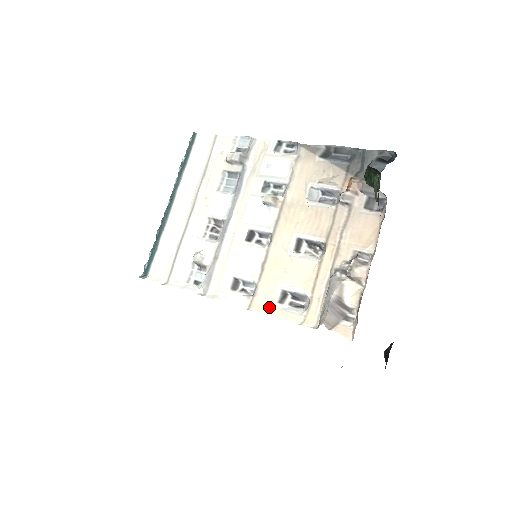
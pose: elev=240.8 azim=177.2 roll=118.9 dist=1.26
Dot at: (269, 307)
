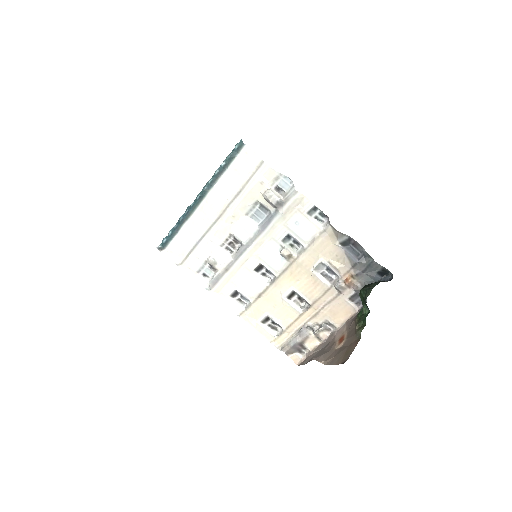
Dot at: (254, 322)
